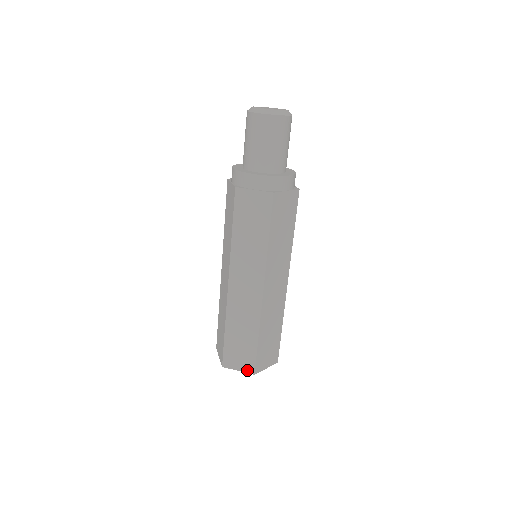
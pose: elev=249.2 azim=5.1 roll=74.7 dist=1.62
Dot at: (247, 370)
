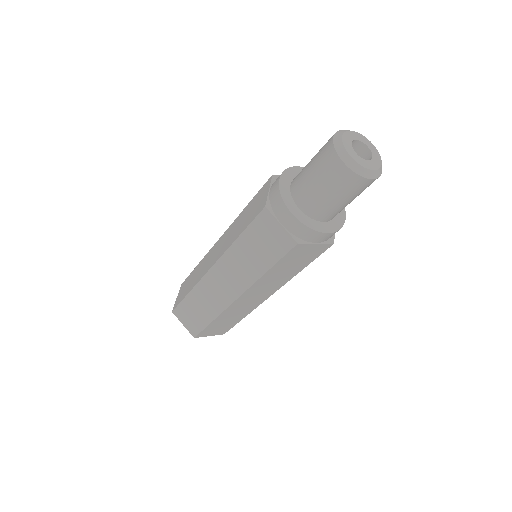
Dot at: (219, 334)
